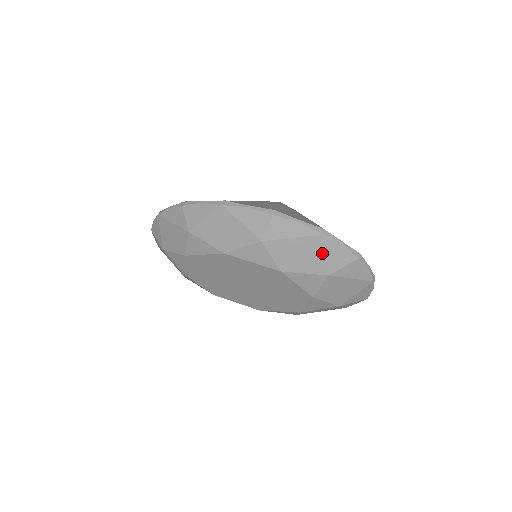
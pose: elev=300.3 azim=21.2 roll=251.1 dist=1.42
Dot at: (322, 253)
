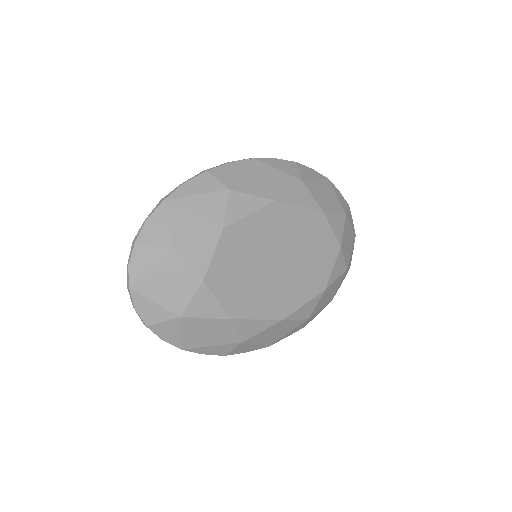
Dot at: (335, 195)
